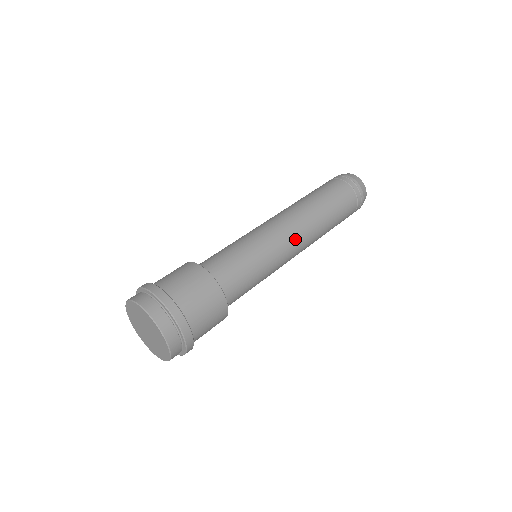
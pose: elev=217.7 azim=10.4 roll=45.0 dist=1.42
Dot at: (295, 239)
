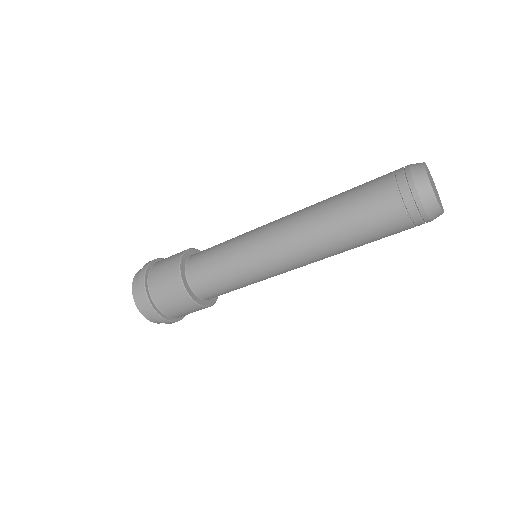
Dot at: (282, 253)
